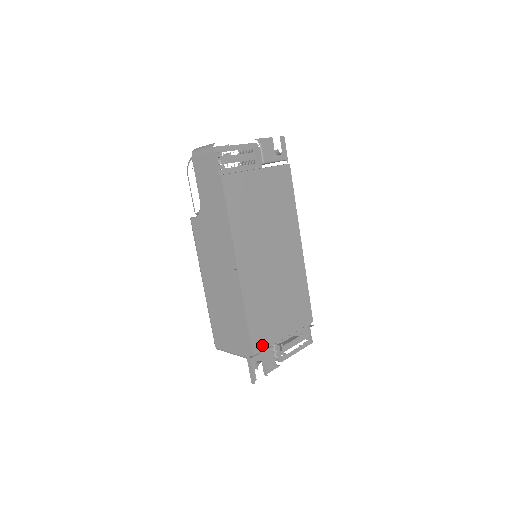
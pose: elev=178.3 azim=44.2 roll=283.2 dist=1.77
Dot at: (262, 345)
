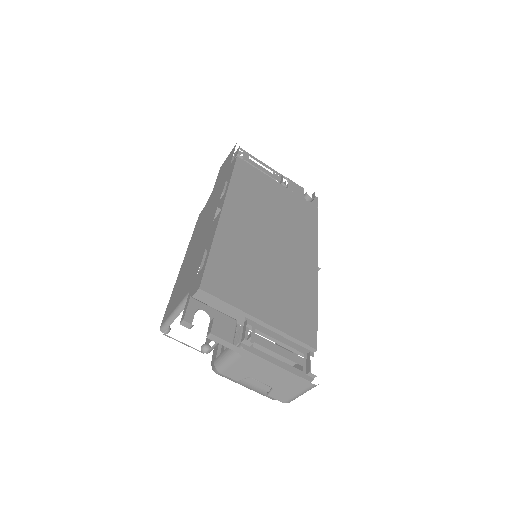
Dot at: (219, 292)
